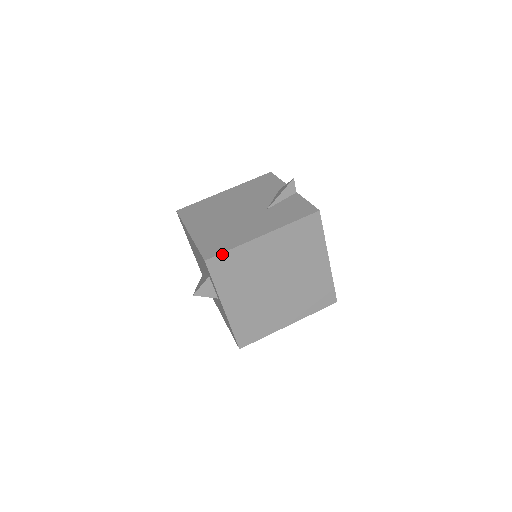
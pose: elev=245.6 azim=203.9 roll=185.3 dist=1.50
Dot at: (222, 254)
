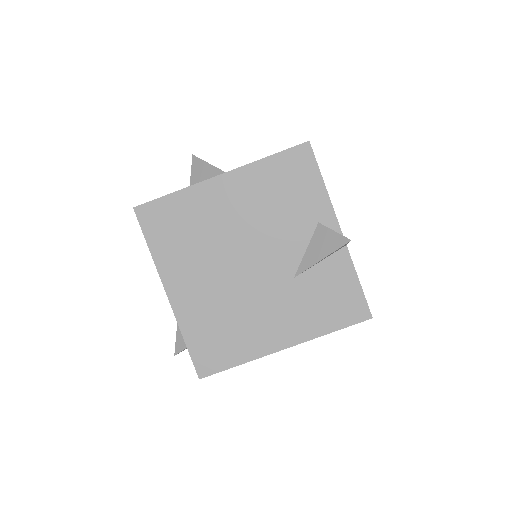
Dot at: (223, 370)
